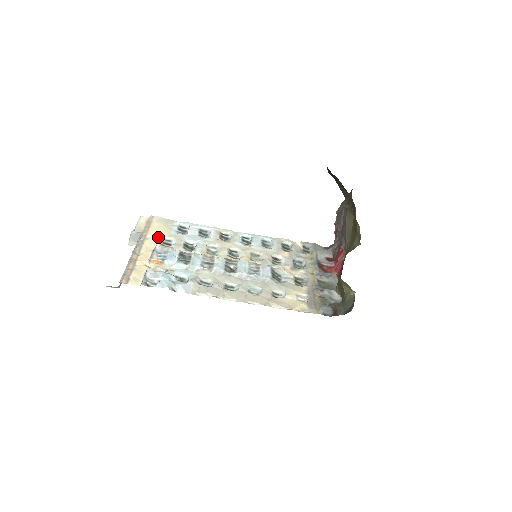
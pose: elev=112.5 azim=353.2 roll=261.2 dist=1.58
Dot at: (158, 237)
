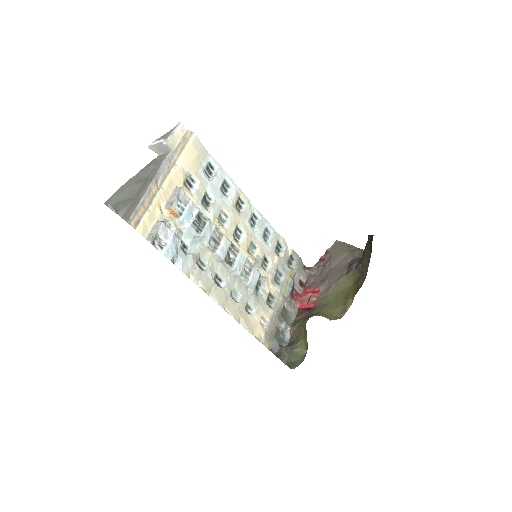
Dot at: (186, 170)
